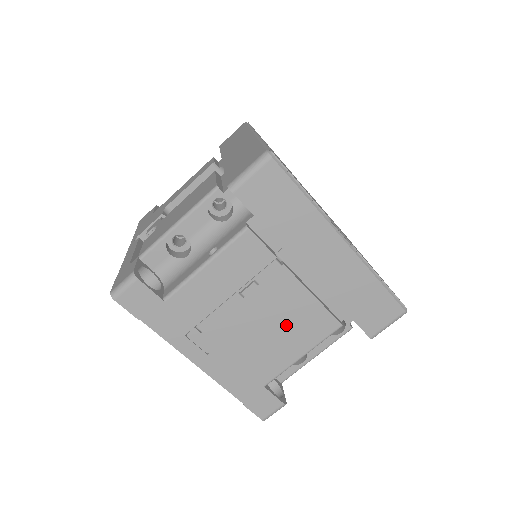
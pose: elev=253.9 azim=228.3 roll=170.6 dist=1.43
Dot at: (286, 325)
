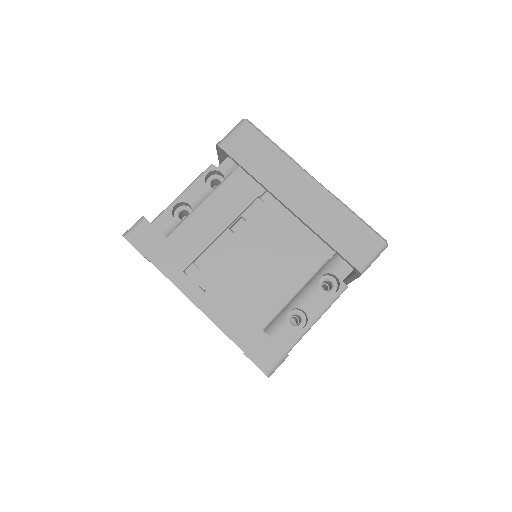
Dot at: (275, 259)
